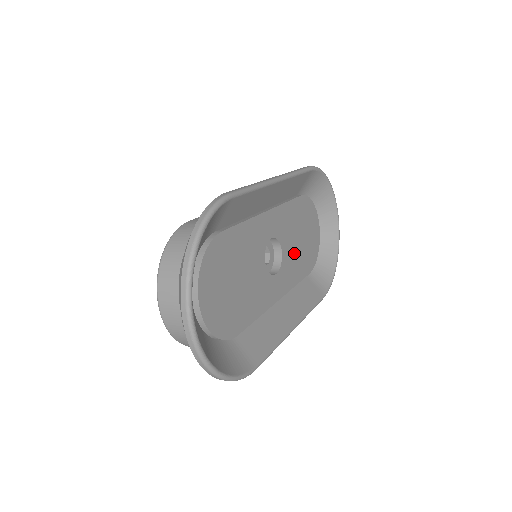
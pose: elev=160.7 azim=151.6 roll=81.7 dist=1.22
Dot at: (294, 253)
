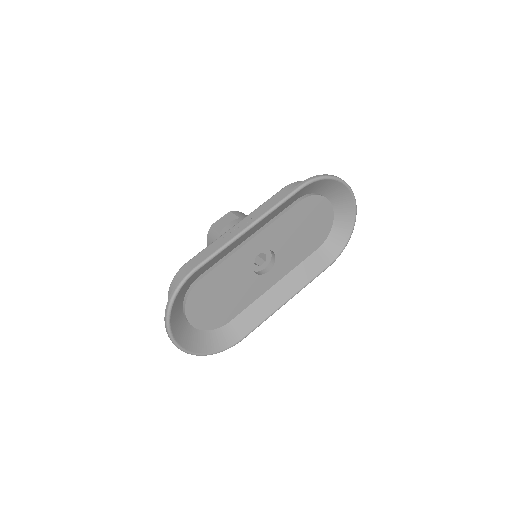
Dot at: (293, 246)
